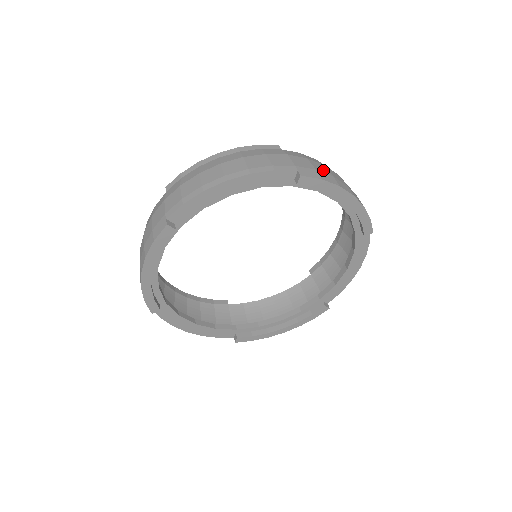
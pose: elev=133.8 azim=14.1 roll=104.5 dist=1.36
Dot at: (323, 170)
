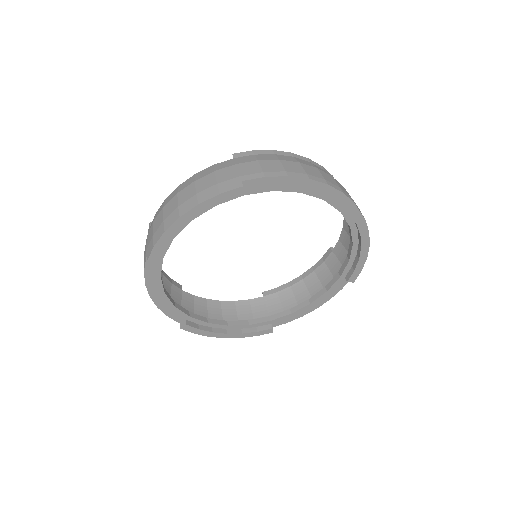
Dot at: occluded
